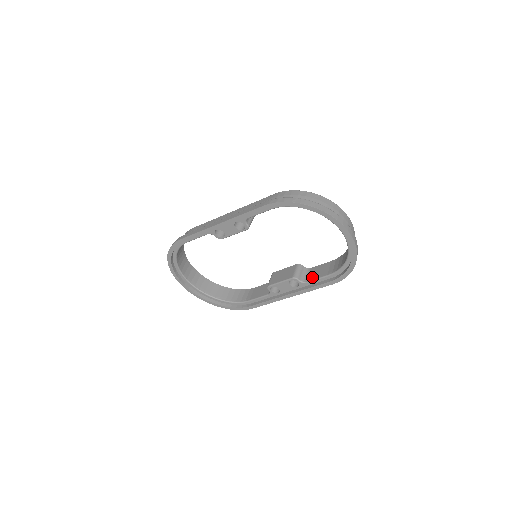
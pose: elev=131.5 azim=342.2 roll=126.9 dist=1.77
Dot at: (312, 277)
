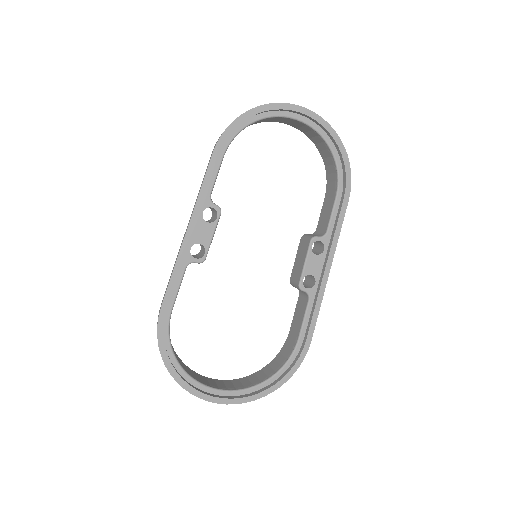
Dot at: (326, 222)
